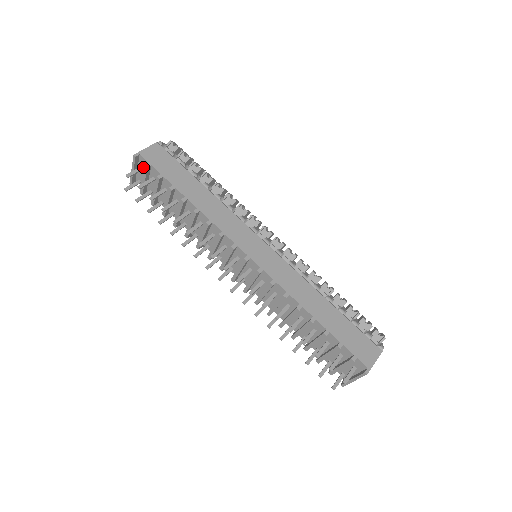
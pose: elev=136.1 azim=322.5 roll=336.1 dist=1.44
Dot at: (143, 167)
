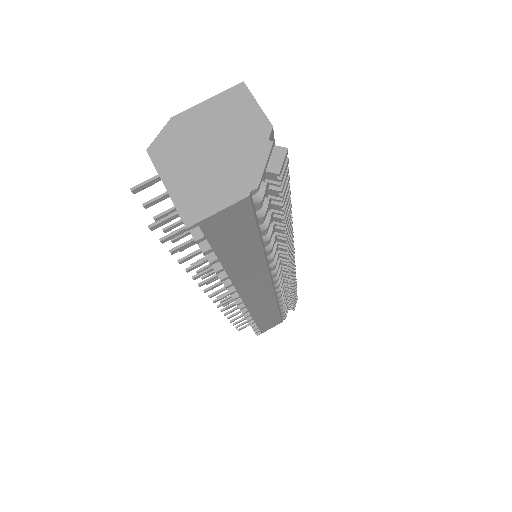
Dot at: occluded
